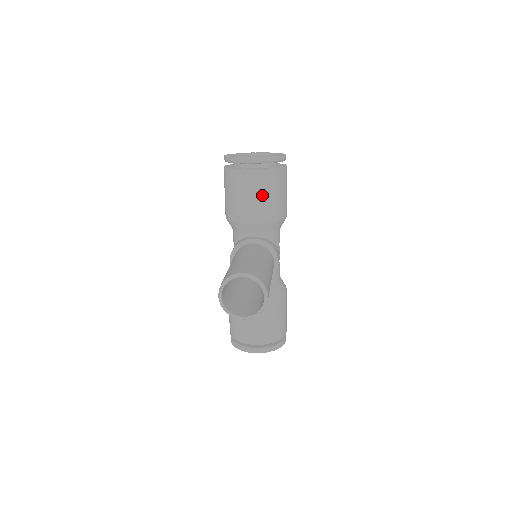
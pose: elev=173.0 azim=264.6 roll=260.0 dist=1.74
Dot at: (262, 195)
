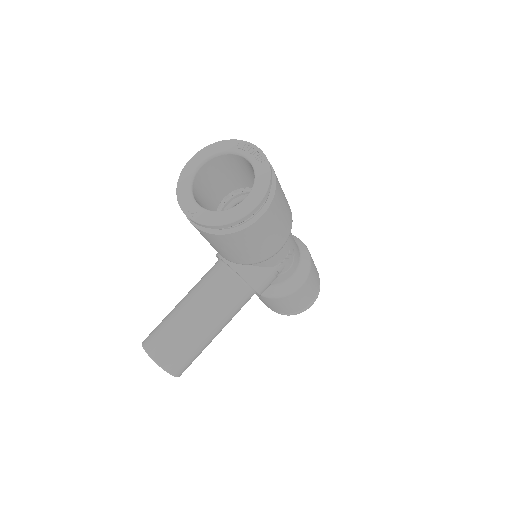
Dot at: (218, 247)
